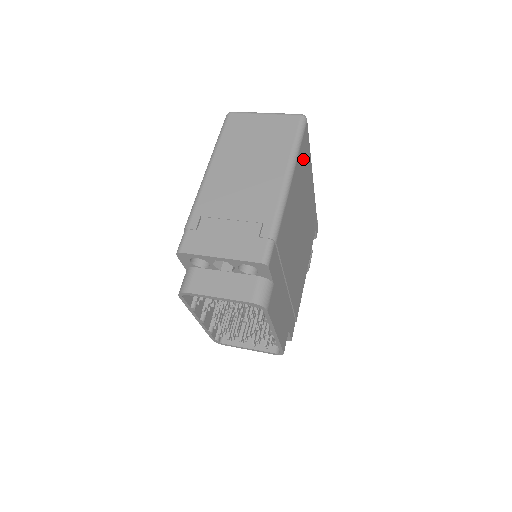
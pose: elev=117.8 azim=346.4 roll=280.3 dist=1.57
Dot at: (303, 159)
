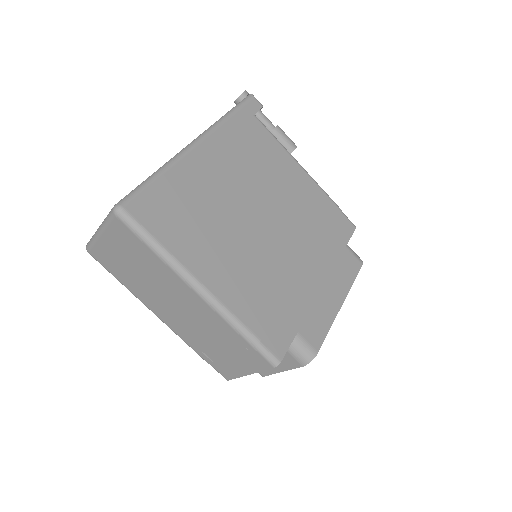
Dot at: (172, 219)
